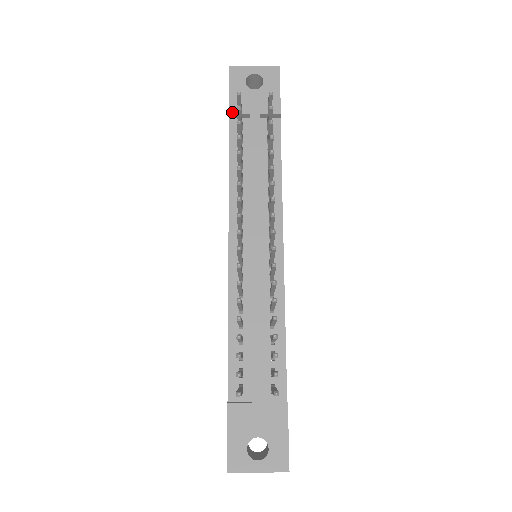
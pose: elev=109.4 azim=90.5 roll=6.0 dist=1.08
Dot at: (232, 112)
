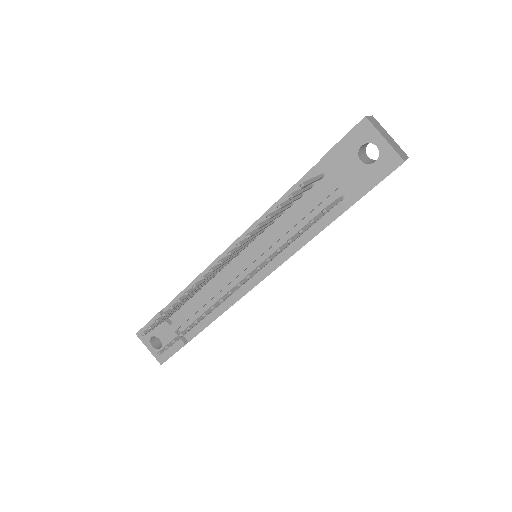
Dot at: (323, 161)
